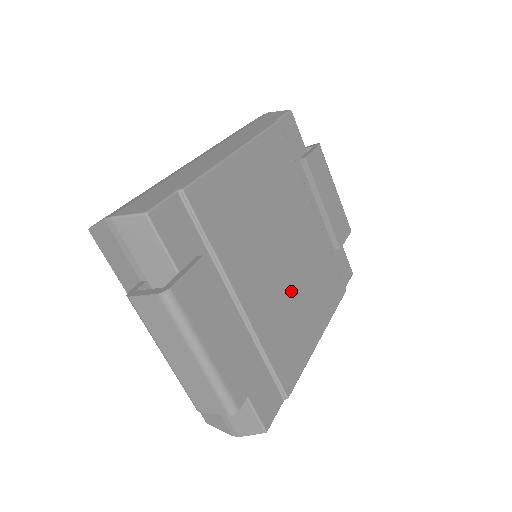
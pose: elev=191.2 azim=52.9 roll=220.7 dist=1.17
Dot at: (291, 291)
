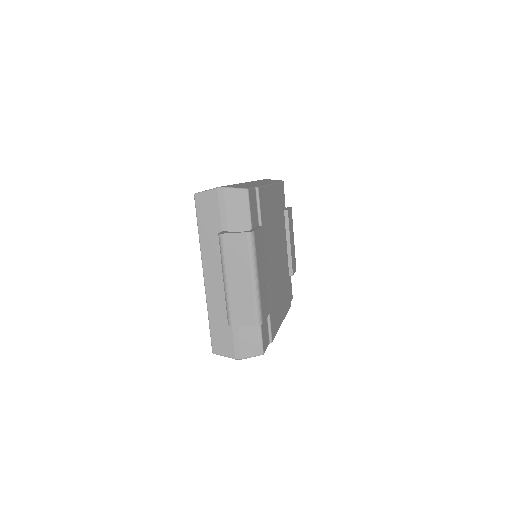
Dot at: (277, 280)
